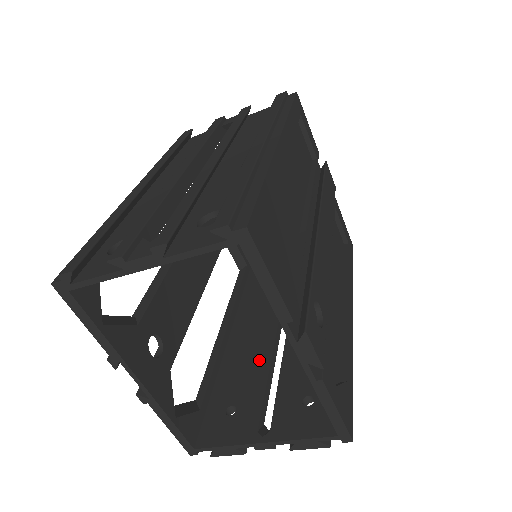
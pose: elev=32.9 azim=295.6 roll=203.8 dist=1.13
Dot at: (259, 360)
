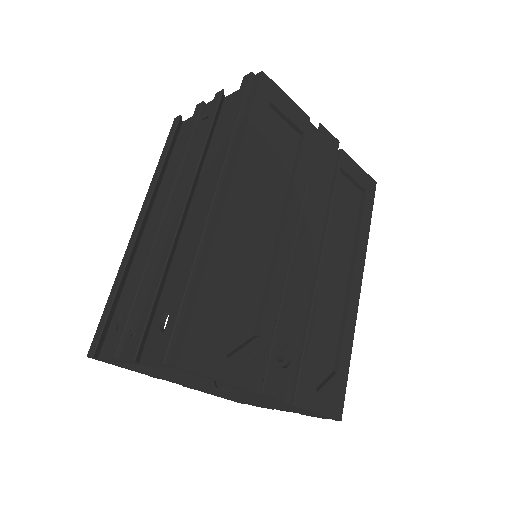
Dot at: occluded
